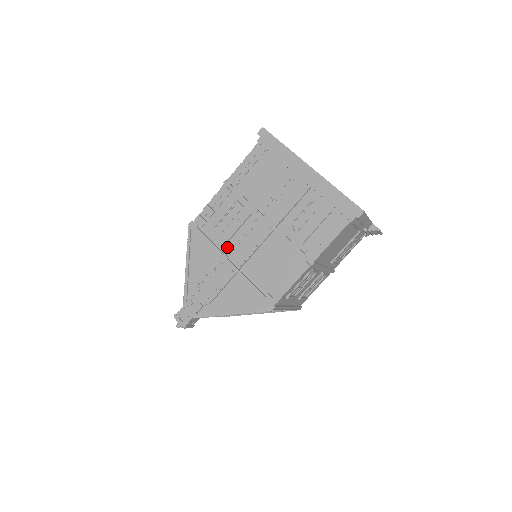
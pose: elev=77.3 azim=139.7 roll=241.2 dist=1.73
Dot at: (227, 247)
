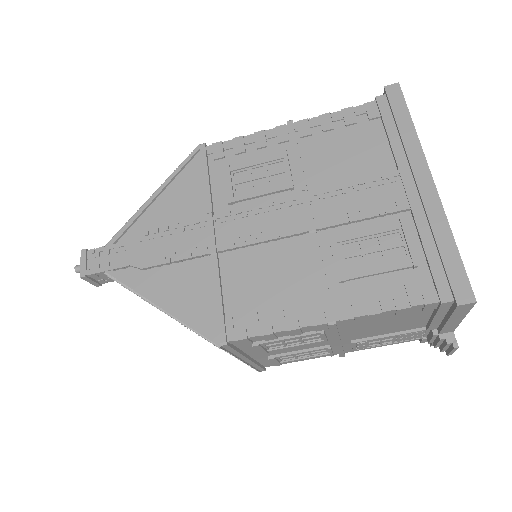
Dot at: (225, 210)
